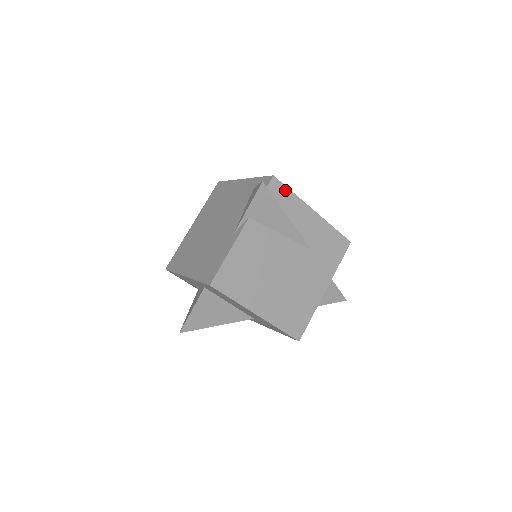
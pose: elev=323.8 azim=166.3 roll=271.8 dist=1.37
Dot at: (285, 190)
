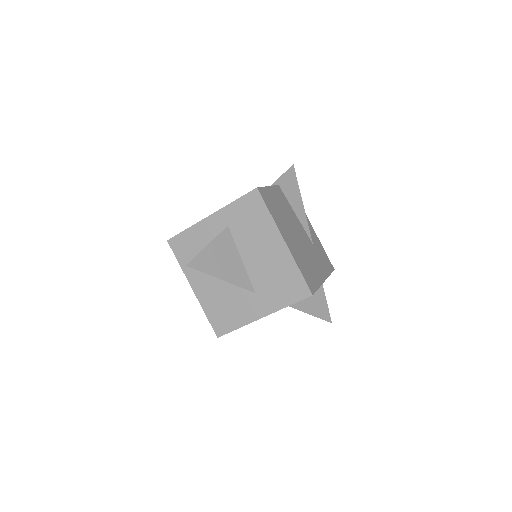
Dot at: occluded
